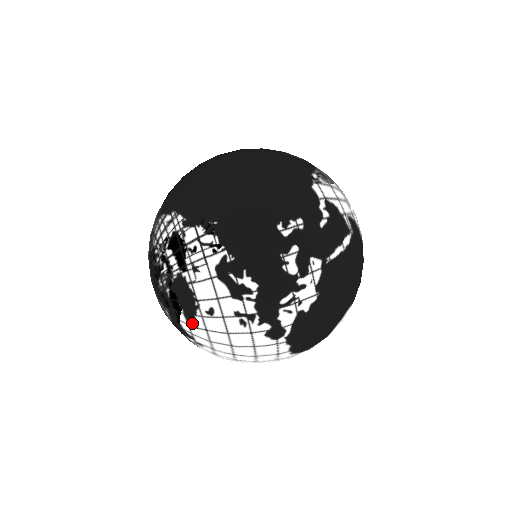
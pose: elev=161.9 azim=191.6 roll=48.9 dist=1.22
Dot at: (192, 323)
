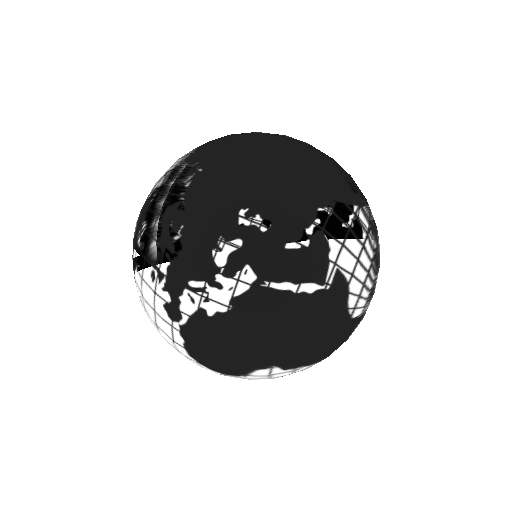
Dot at: (133, 249)
